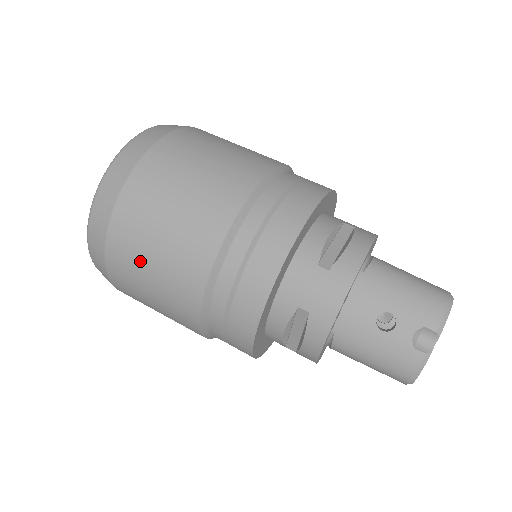
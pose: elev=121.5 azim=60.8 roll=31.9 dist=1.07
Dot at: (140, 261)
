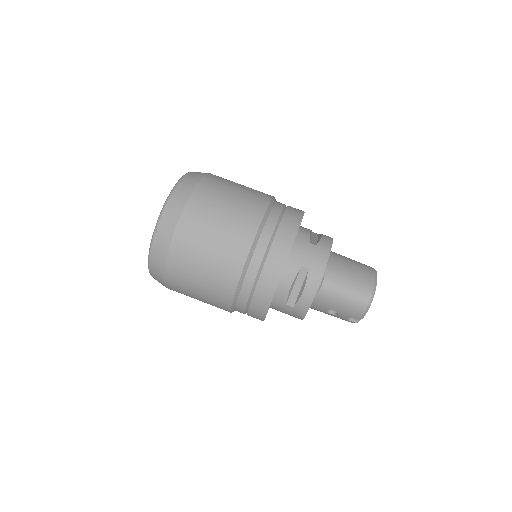
Dot at: occluded
